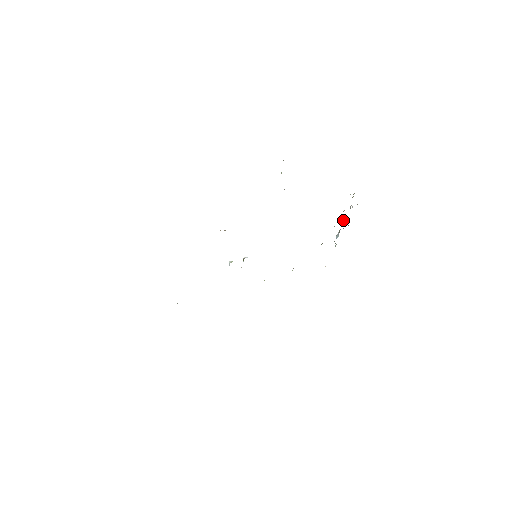
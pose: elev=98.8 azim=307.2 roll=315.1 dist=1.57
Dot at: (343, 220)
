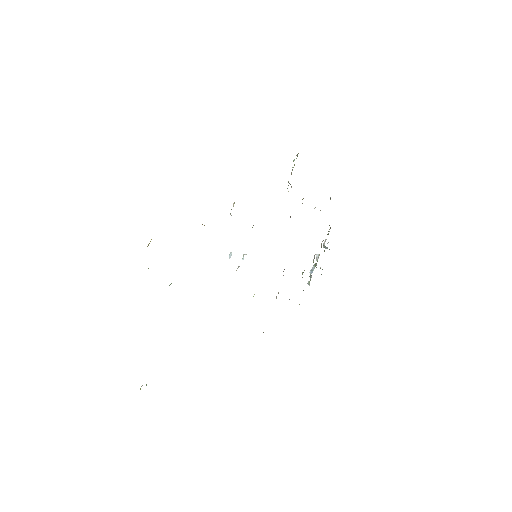
Dot at: (317, 254)
